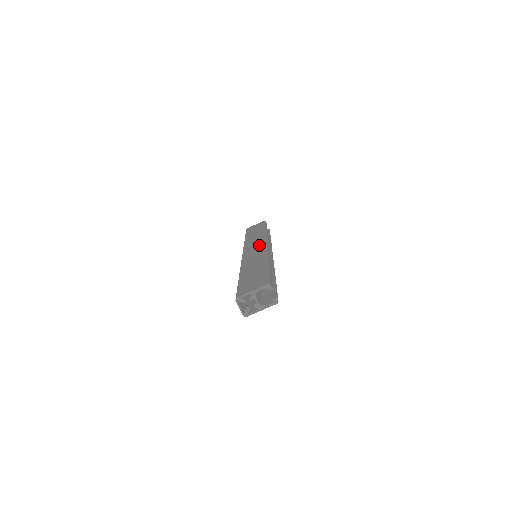
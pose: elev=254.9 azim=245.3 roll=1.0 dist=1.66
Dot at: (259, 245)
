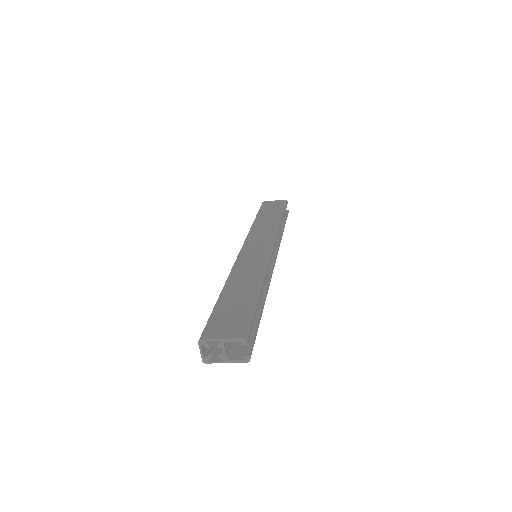
Dot at: (264, 245)
